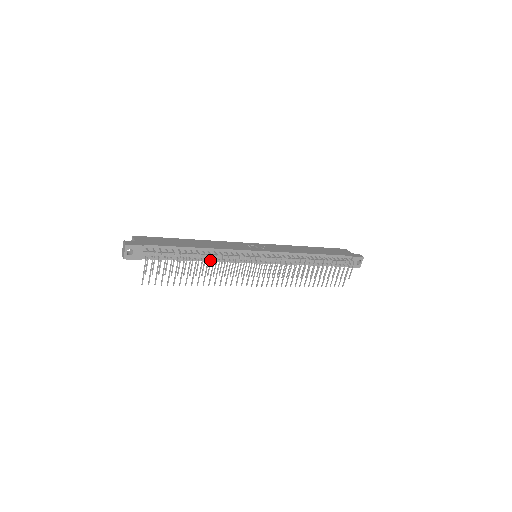
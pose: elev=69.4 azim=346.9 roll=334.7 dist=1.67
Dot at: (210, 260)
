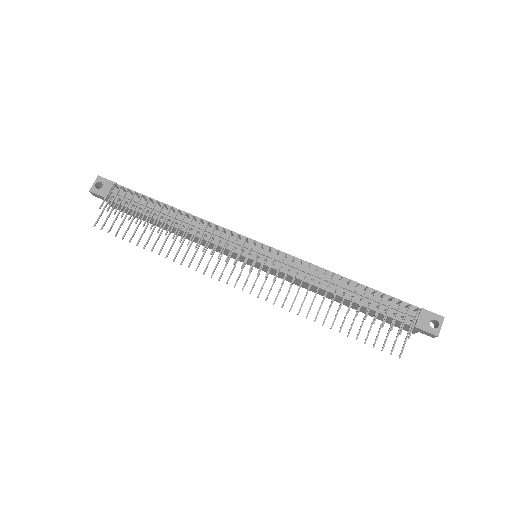
Dot at: (182, 218)
